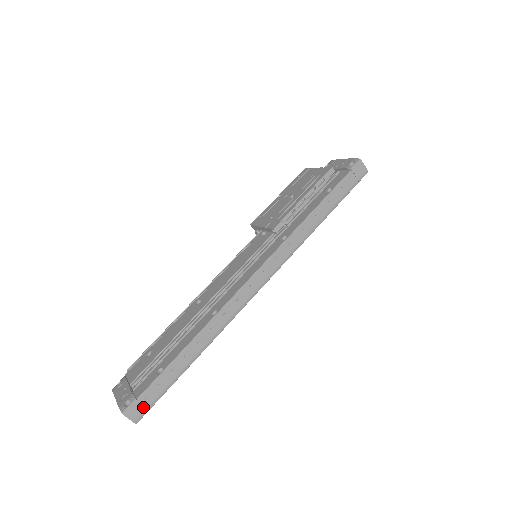
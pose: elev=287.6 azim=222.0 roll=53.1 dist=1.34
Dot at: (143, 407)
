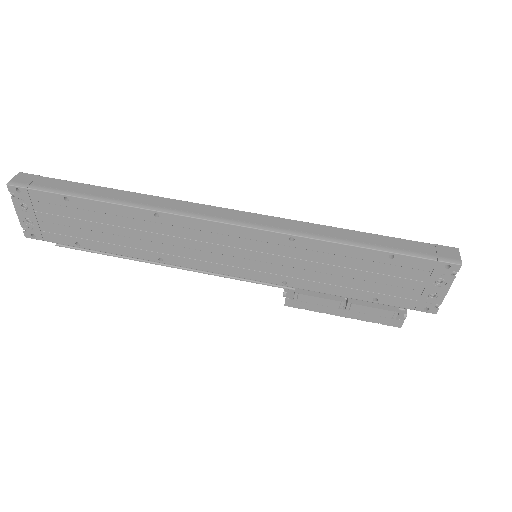
Dot at: (30, 182)
